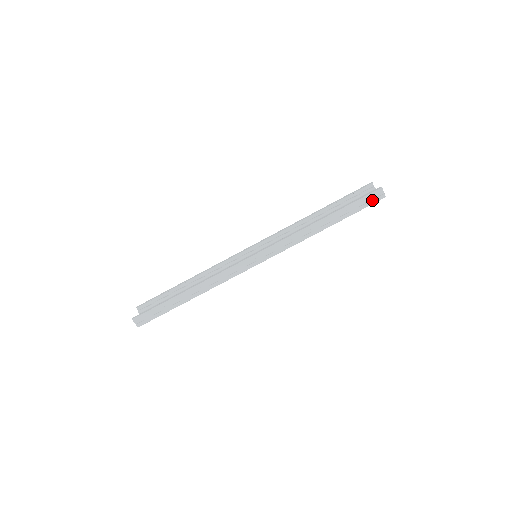
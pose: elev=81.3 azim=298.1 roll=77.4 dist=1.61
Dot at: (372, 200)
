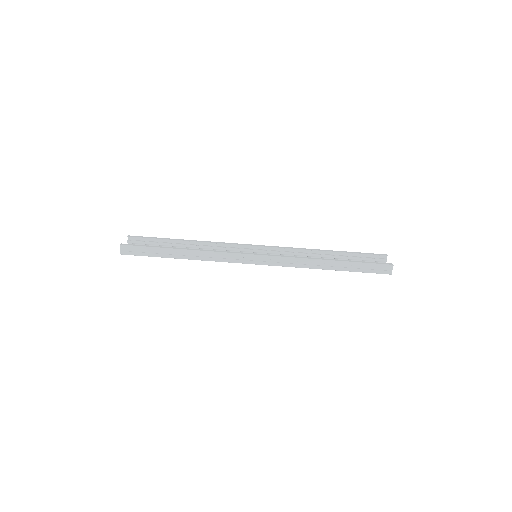
Dot at: (379, 270)
